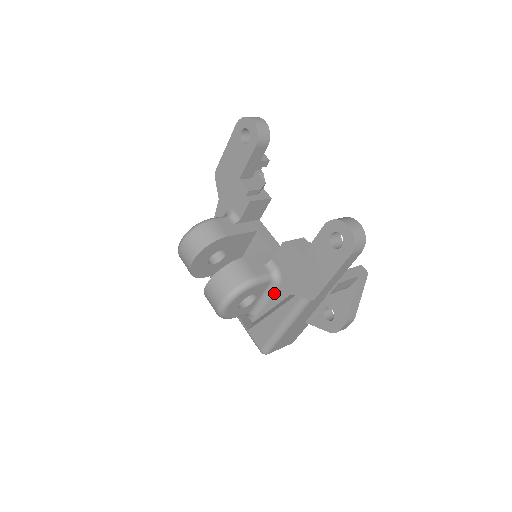
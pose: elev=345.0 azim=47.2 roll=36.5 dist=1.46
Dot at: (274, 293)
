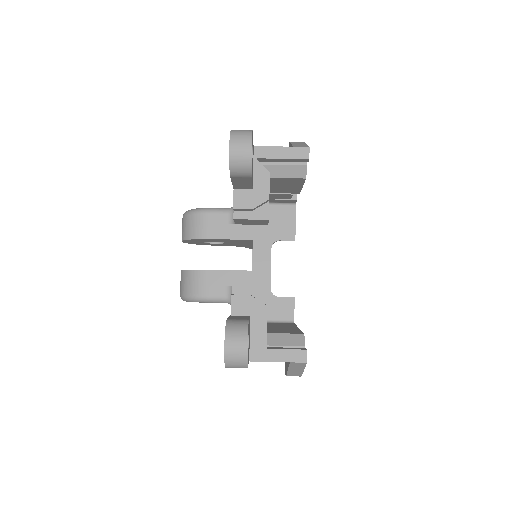
Dot at: occluded
